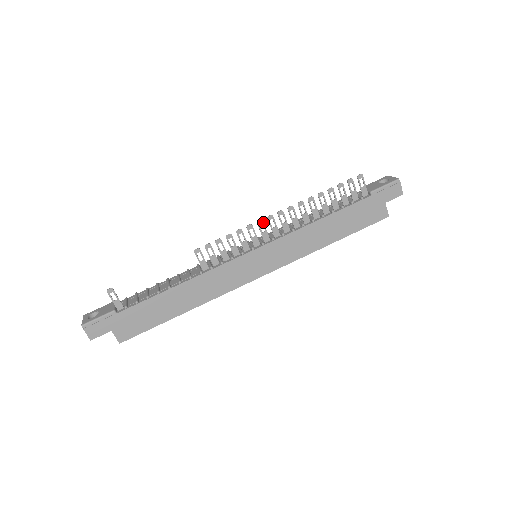
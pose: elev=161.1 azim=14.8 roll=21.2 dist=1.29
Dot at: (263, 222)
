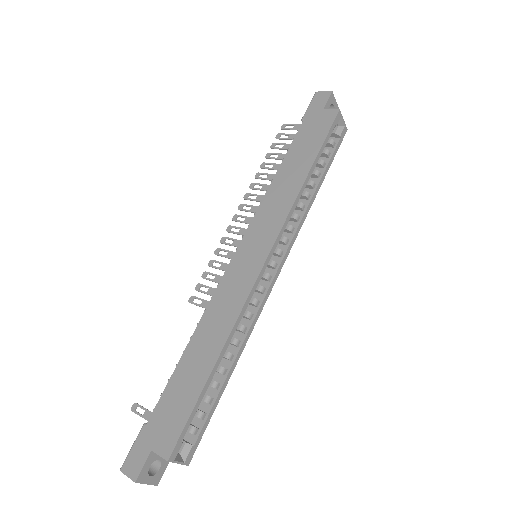
Dot at: (231, 226)
